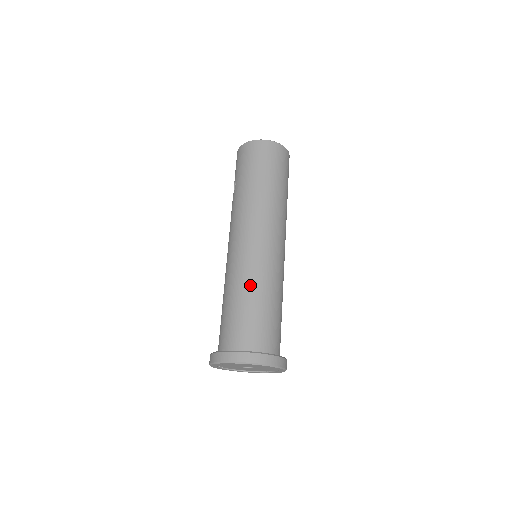
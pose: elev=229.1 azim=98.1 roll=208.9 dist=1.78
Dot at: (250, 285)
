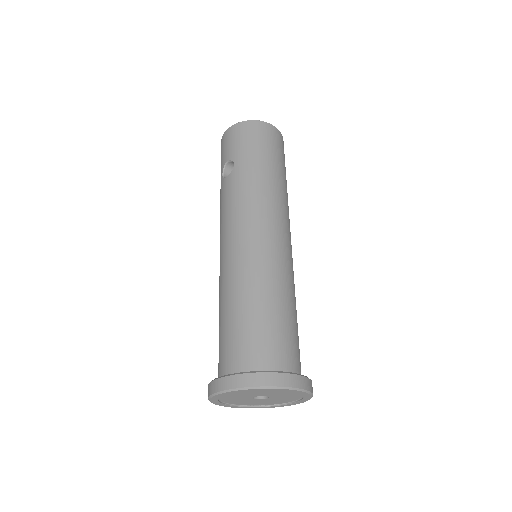
Dot at: (276, 287)
